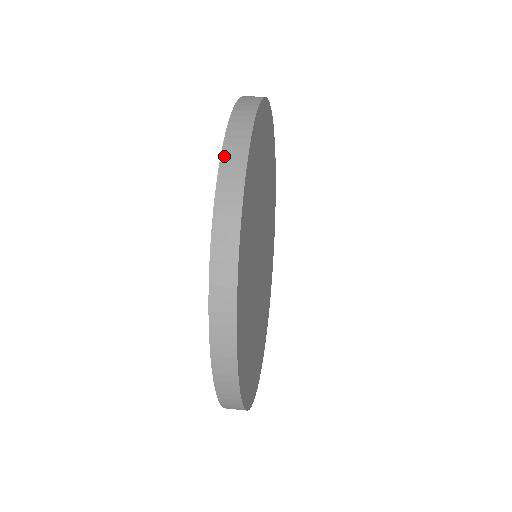
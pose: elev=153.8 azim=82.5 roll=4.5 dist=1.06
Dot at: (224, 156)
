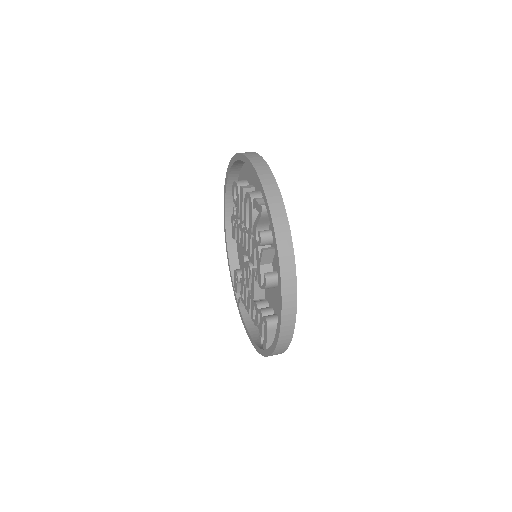
Dot at: (264, 185)
